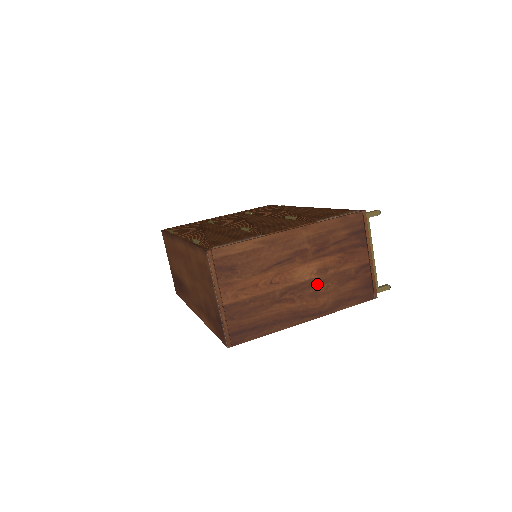
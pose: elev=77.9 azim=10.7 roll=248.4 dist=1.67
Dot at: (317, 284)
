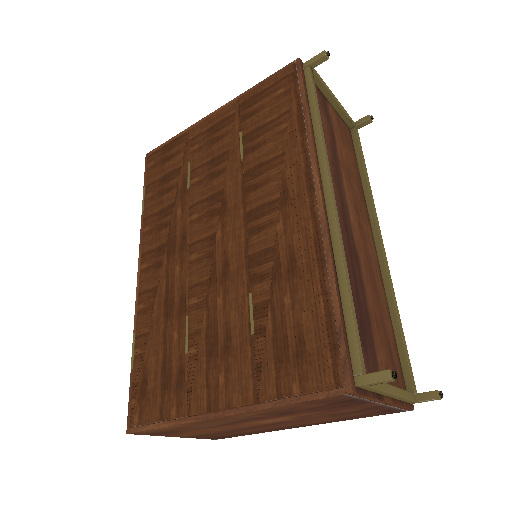
Dot at: (299, 420)
